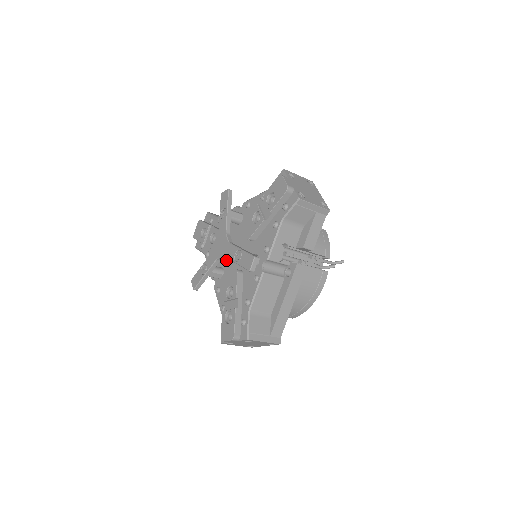
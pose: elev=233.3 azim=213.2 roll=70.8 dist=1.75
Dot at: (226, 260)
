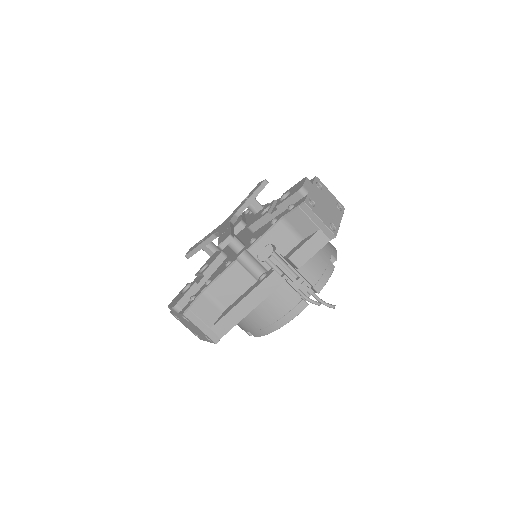
Dot at: occluded
